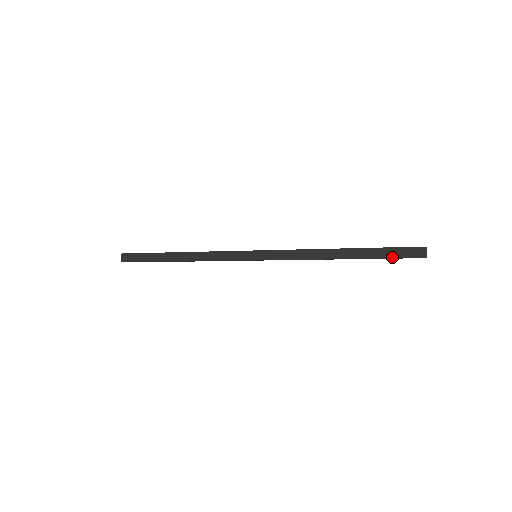
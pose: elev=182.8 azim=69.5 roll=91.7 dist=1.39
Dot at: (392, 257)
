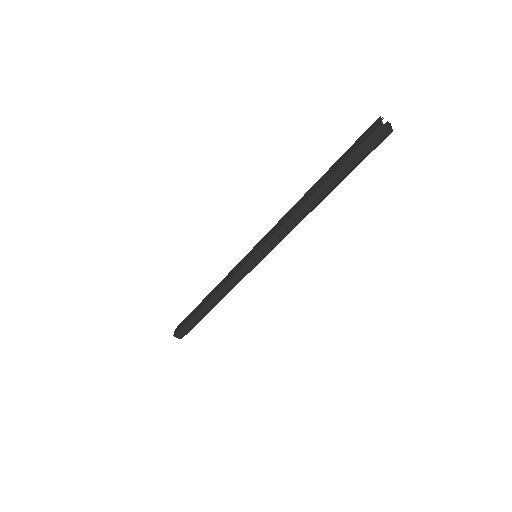
Dot at: (352, 153)
